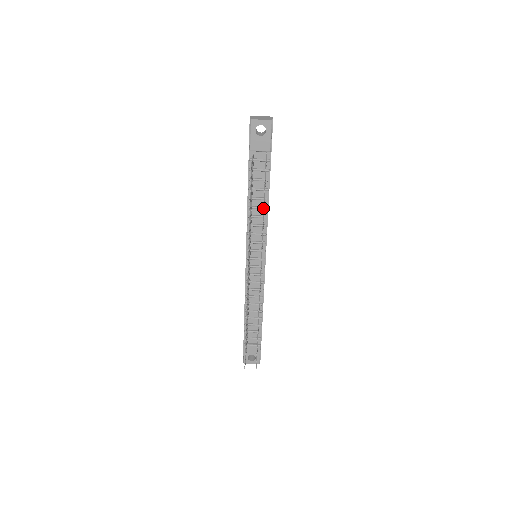
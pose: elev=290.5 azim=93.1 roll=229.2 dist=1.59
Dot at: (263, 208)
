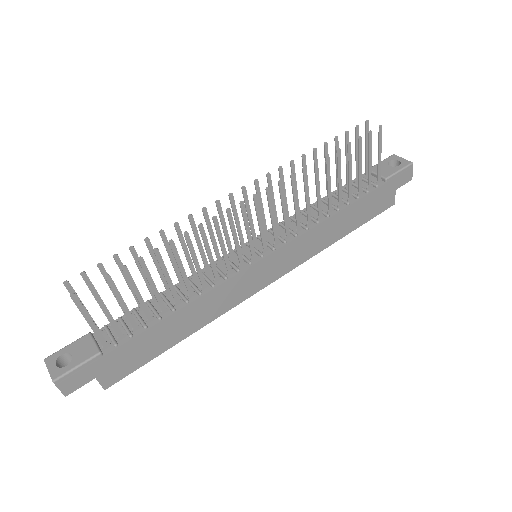
Dot at: (340, 156)
